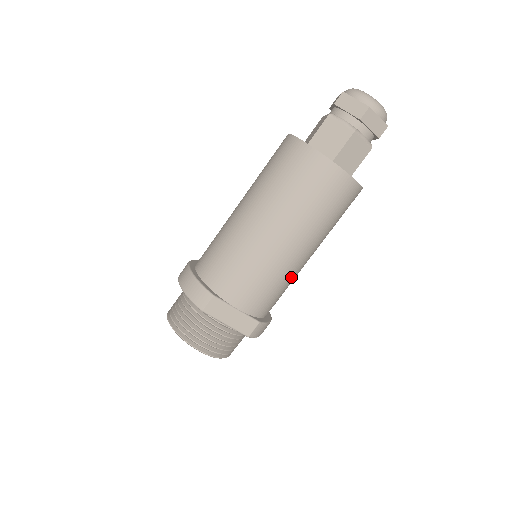
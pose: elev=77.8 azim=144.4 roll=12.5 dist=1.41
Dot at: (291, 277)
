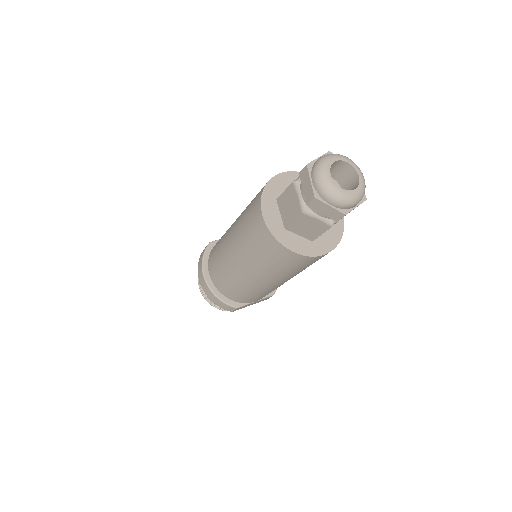
Dot at: occluded
